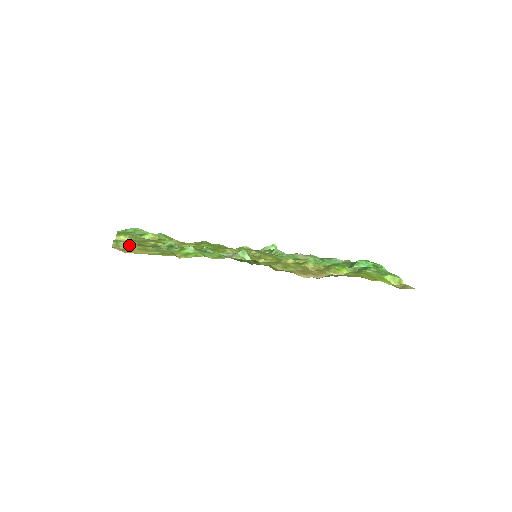
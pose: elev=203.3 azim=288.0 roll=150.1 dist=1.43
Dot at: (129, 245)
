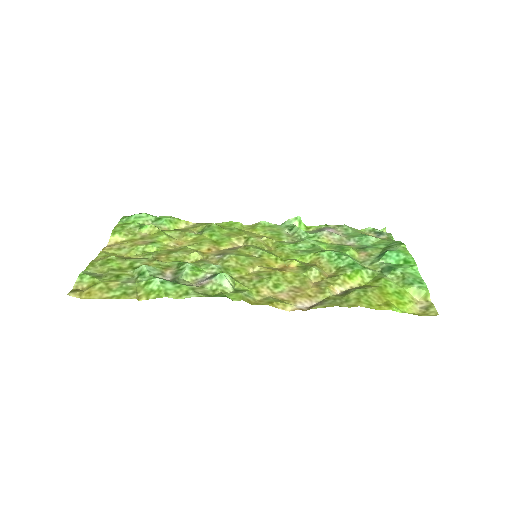
Dot at: (93, 281)
